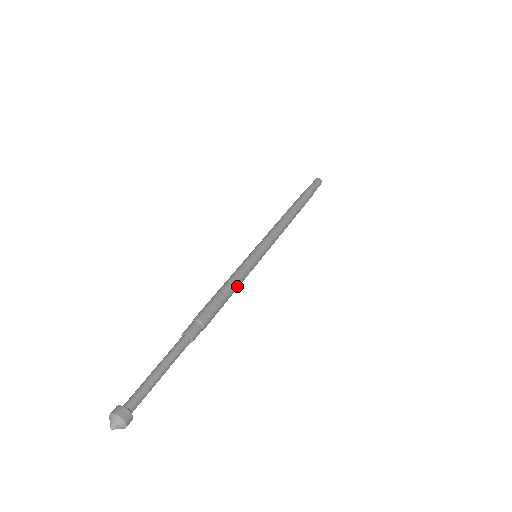
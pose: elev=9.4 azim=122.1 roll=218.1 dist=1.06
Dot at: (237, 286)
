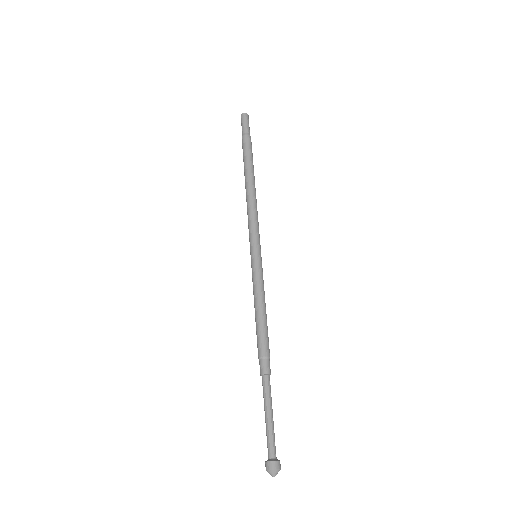
Dot at: occluded
